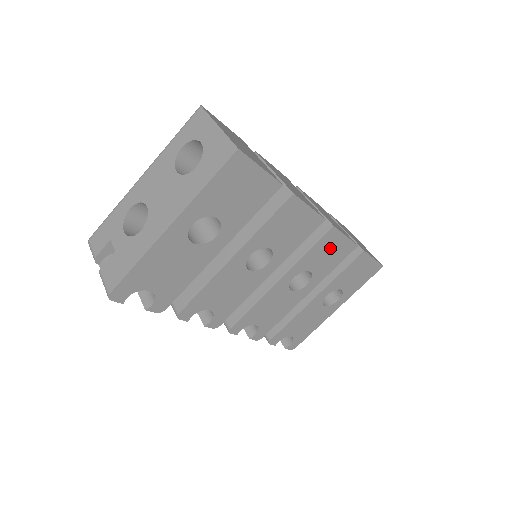
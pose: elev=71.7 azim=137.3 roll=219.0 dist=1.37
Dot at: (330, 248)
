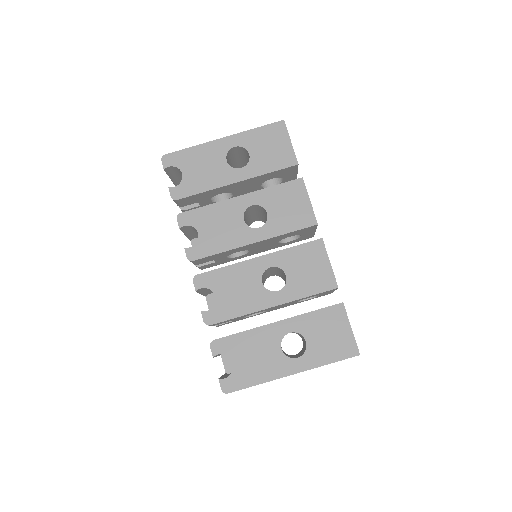
Dot at: (312, 263)
